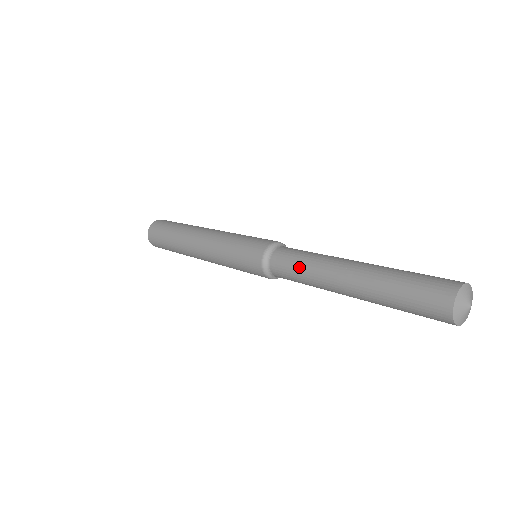
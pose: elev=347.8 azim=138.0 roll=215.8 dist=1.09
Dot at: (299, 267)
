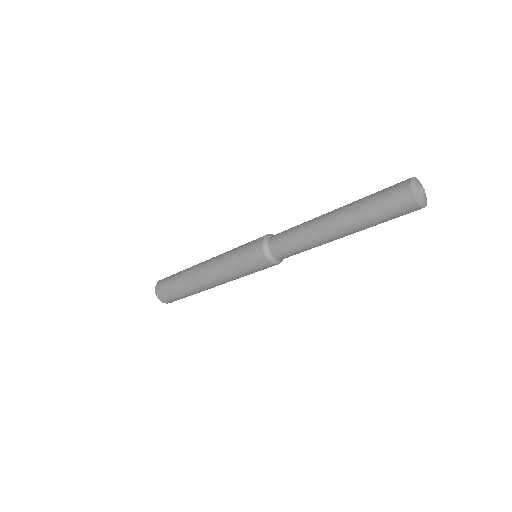
Dot at: (294, 238)
